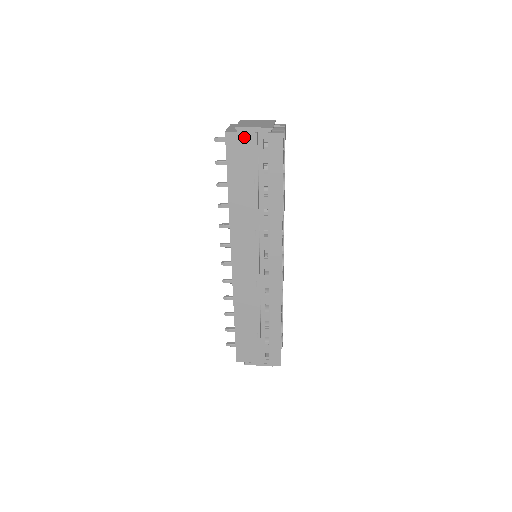
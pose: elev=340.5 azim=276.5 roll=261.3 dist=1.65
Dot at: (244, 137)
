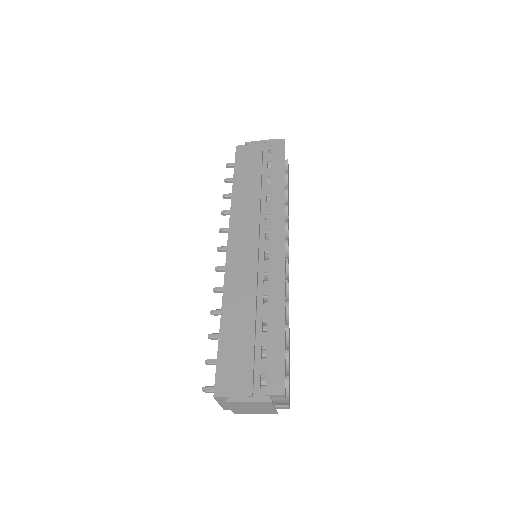
Dot at: (252, 147)
